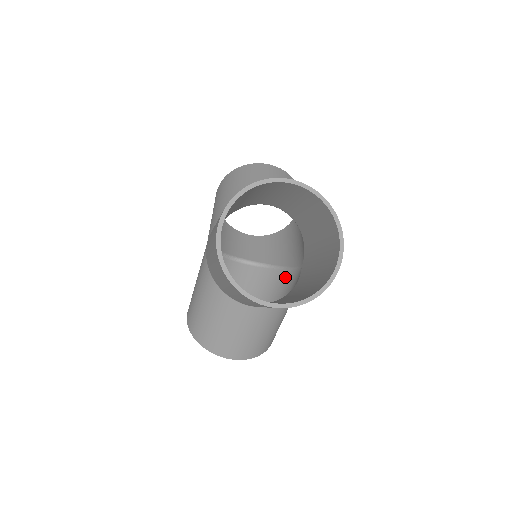
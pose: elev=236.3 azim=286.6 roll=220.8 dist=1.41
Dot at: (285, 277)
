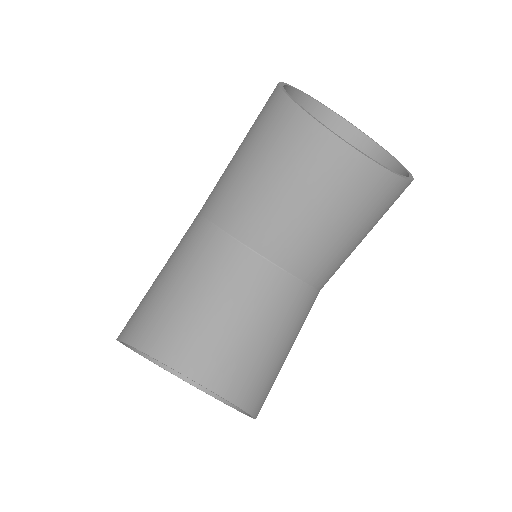
Dot at: occluded
